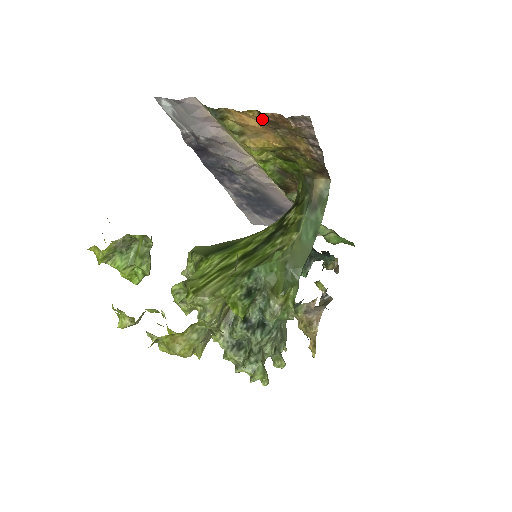
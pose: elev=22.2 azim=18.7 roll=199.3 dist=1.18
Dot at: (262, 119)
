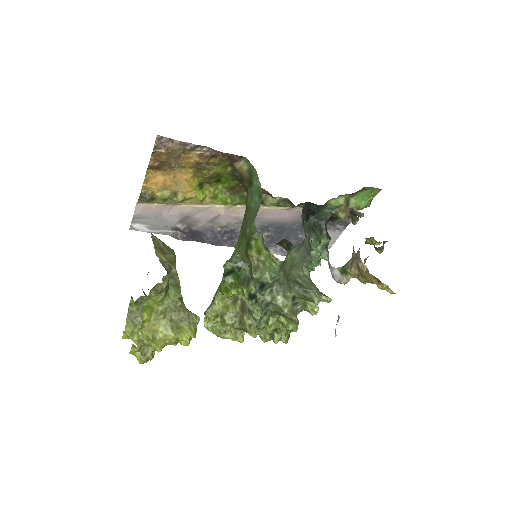
Dot at: (157, 170)
